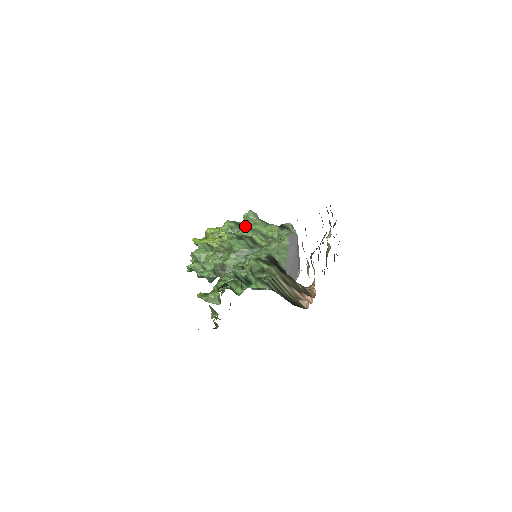
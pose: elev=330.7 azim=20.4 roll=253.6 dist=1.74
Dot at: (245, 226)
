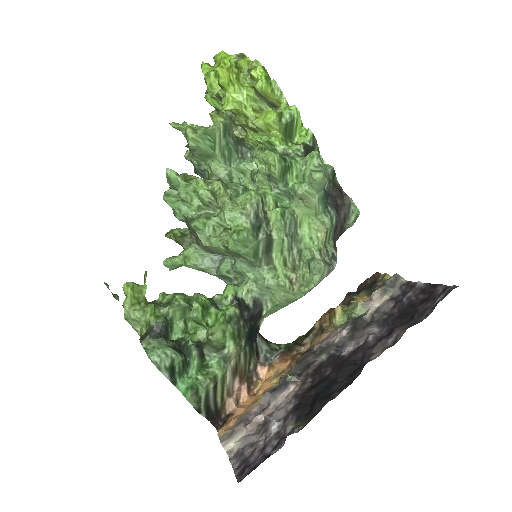
Dot at: (291, 189)
